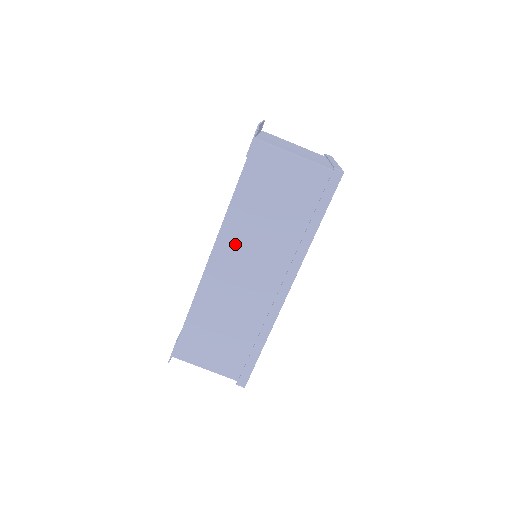
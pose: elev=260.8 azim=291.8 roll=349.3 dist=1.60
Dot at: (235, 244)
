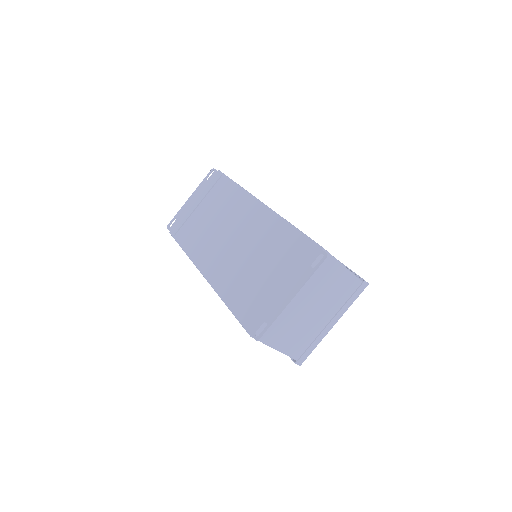
Dot at: occluded
